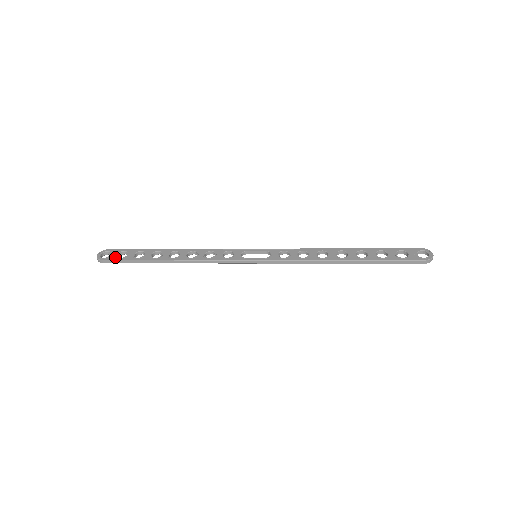
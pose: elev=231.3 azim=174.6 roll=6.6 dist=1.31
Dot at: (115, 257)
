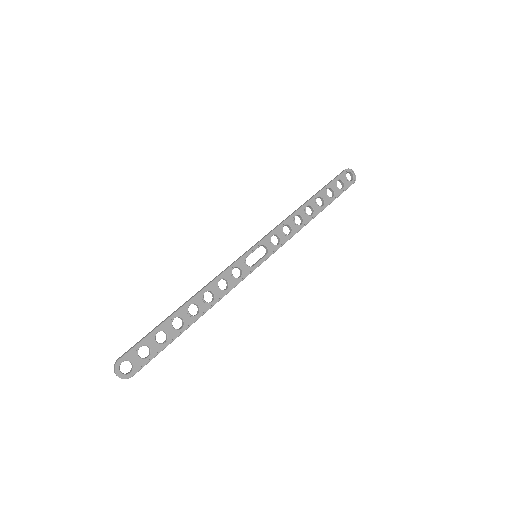
Dot at: (142, 361)
